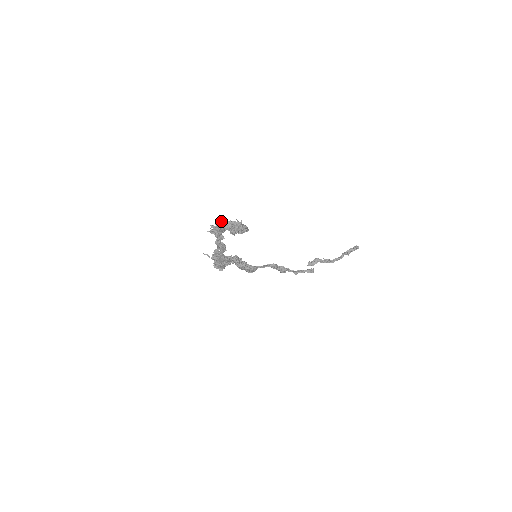
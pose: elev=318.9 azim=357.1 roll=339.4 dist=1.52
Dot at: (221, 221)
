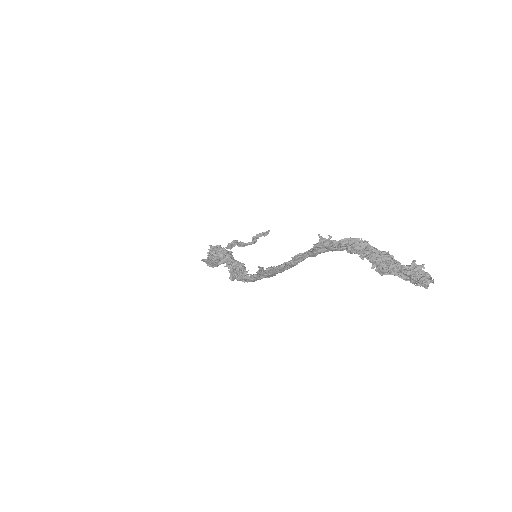
Dot at: (353, 240)
